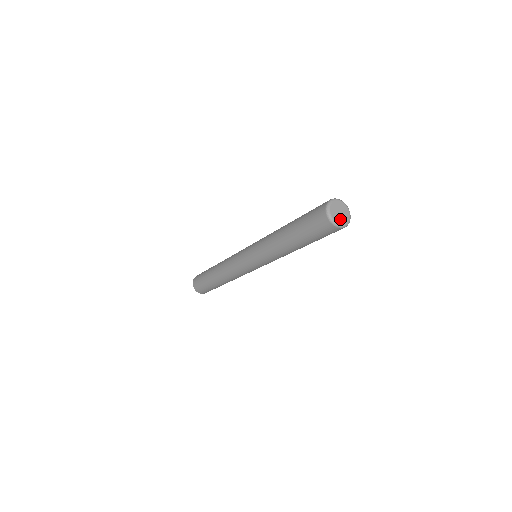
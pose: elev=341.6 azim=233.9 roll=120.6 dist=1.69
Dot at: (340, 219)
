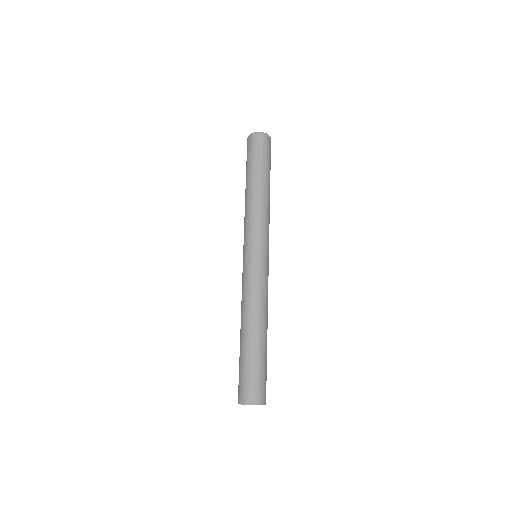
Dot at: occluded
